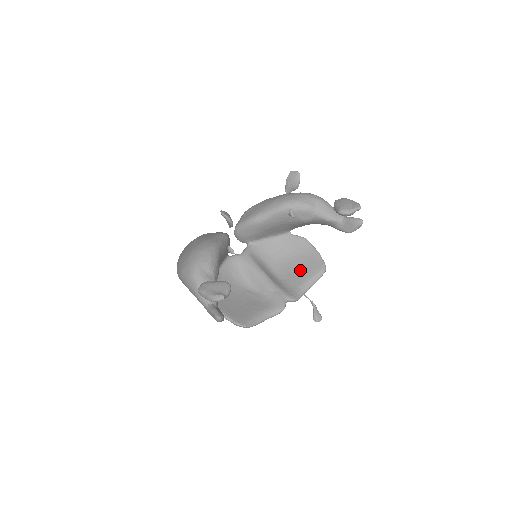
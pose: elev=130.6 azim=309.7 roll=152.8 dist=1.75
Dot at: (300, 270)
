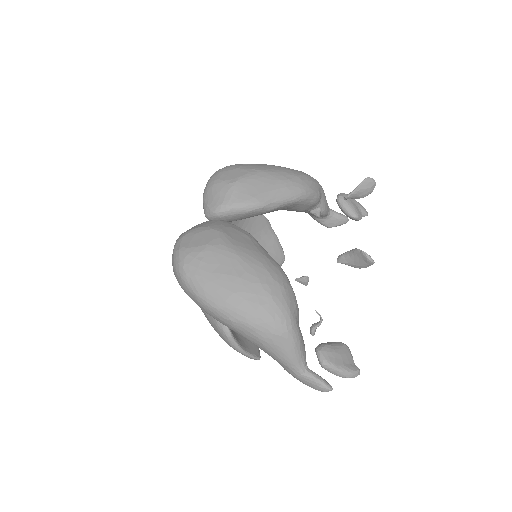
Dot at: occluded
